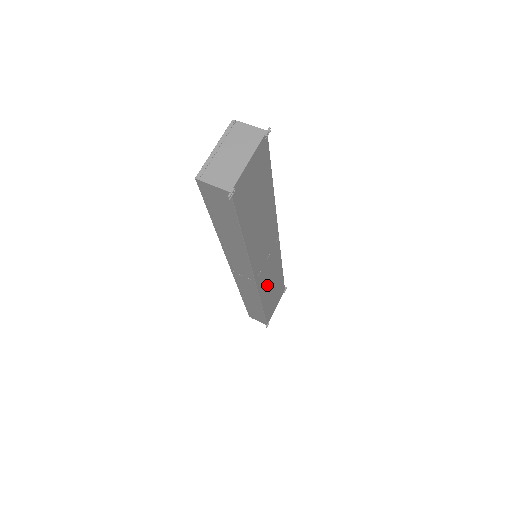
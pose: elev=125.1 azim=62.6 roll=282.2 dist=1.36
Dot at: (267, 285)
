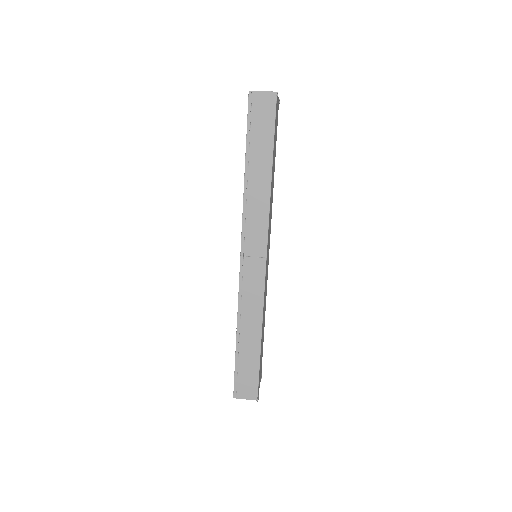
Dot at: (264, 303)
